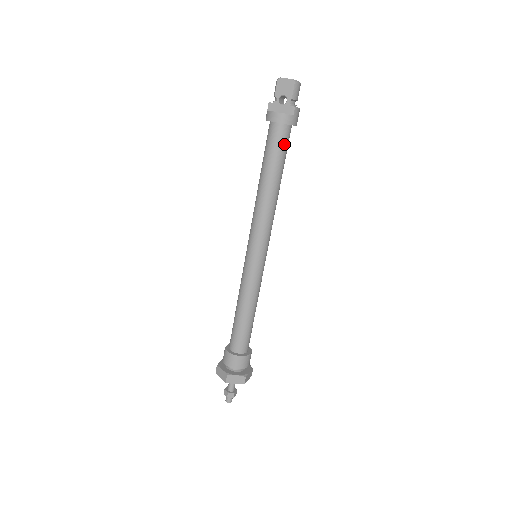
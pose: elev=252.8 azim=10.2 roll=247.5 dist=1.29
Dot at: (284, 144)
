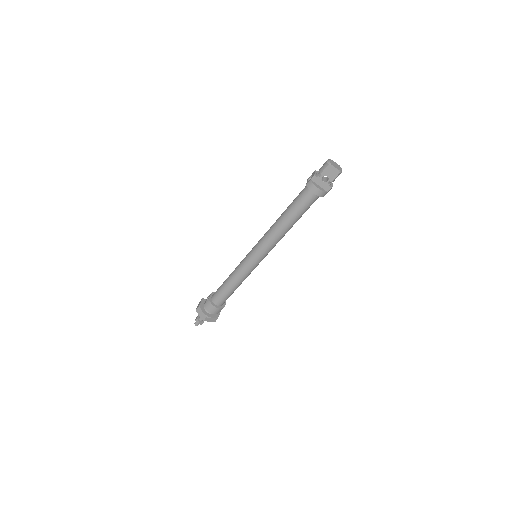
Dot at: (311, 204)
